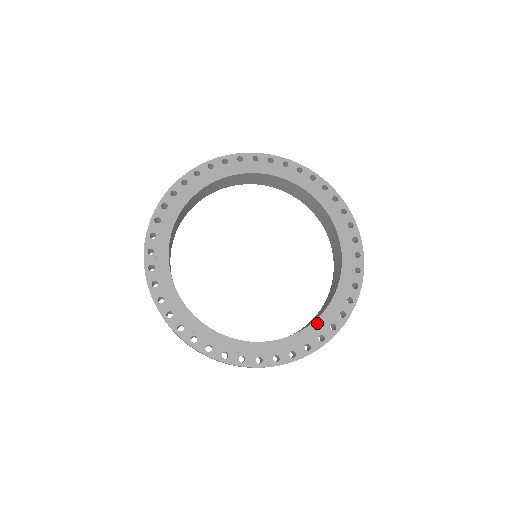
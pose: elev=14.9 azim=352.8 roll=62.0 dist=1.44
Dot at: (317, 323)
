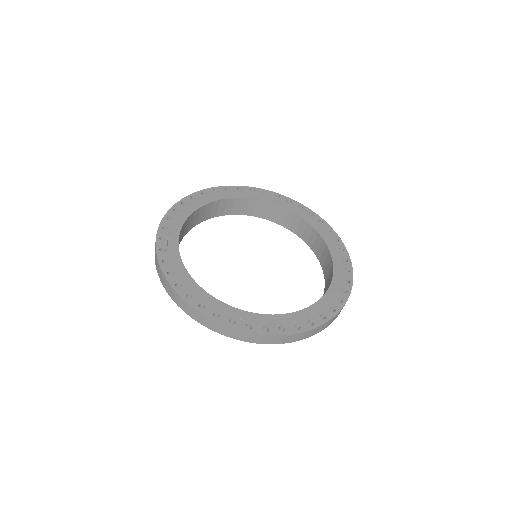
Dot at: (331, 290)
